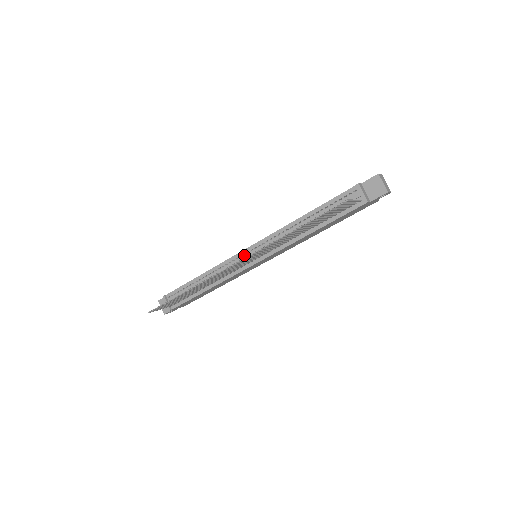
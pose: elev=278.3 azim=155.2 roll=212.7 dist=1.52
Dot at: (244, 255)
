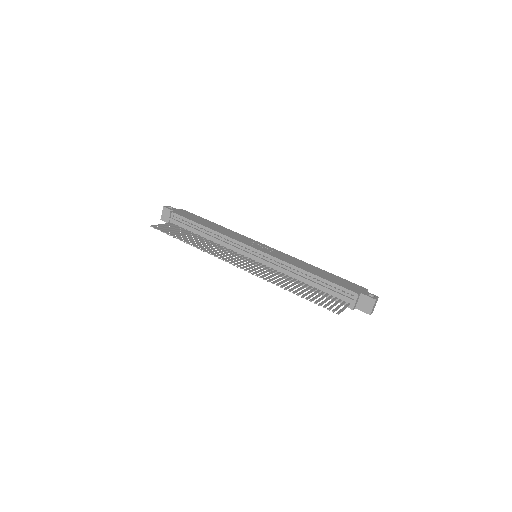
Dot at: (248, 250)
